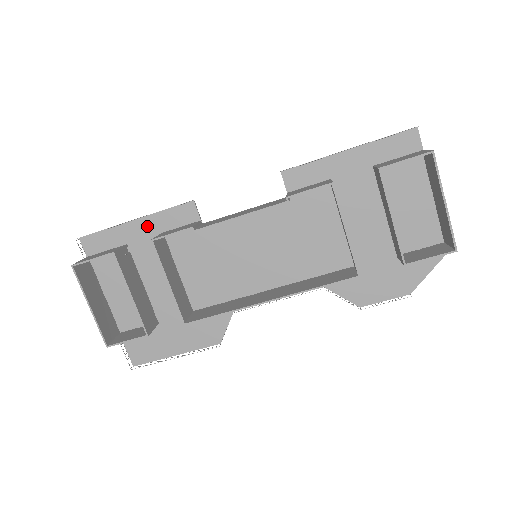
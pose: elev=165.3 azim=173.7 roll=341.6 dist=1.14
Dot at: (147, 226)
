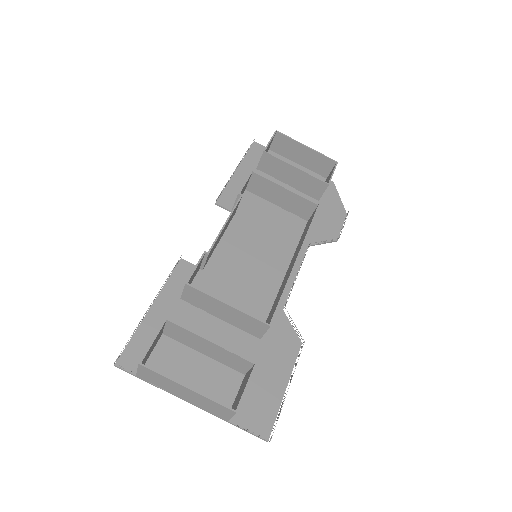
Dot at: (164, 304)
